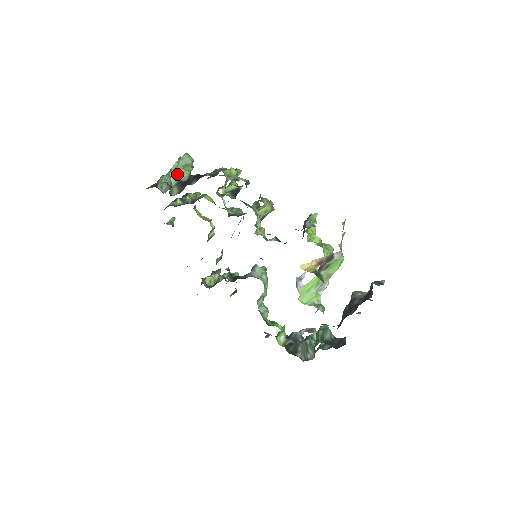
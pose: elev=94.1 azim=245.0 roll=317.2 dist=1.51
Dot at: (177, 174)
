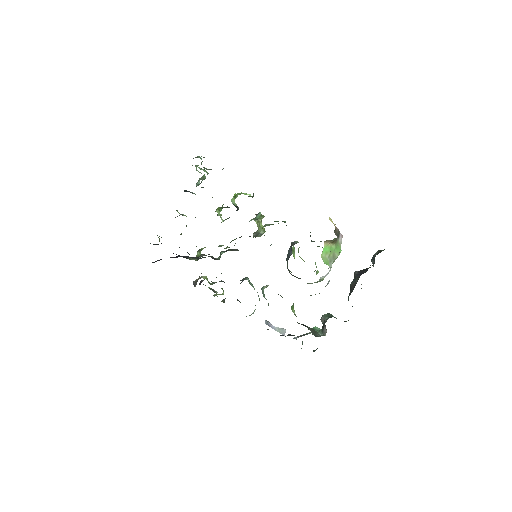
Dot at: occluded
